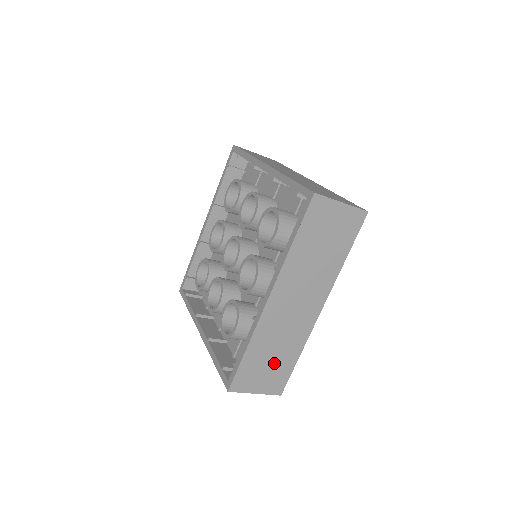
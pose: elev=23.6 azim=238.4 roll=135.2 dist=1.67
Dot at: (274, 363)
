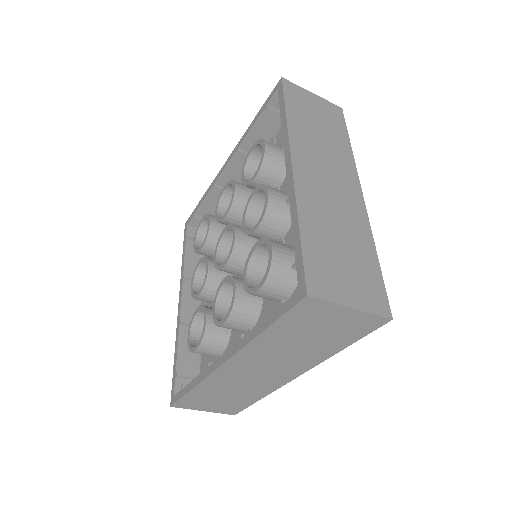
Dot at: (349, 258)
